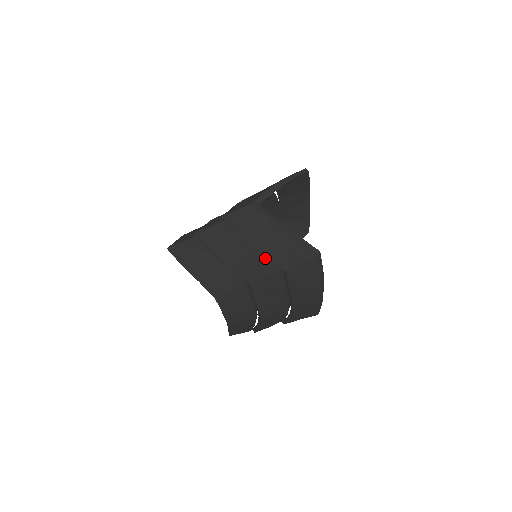
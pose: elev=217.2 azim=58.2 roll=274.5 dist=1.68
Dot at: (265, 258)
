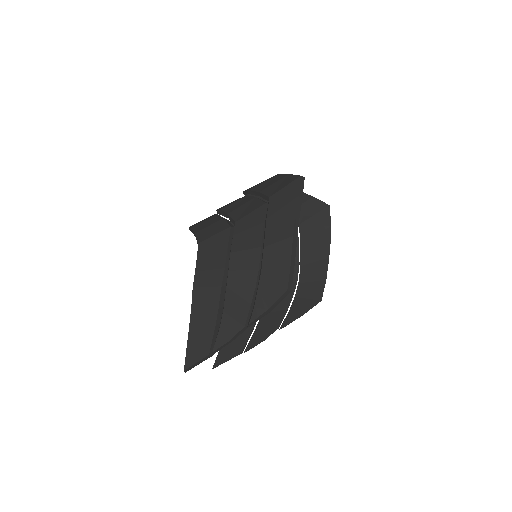
Dot at: (259, 199)
